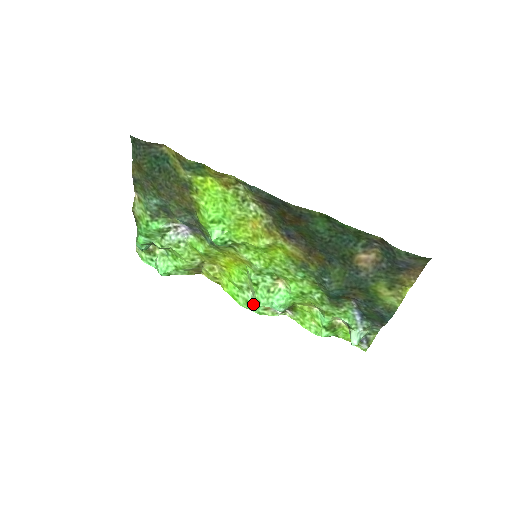
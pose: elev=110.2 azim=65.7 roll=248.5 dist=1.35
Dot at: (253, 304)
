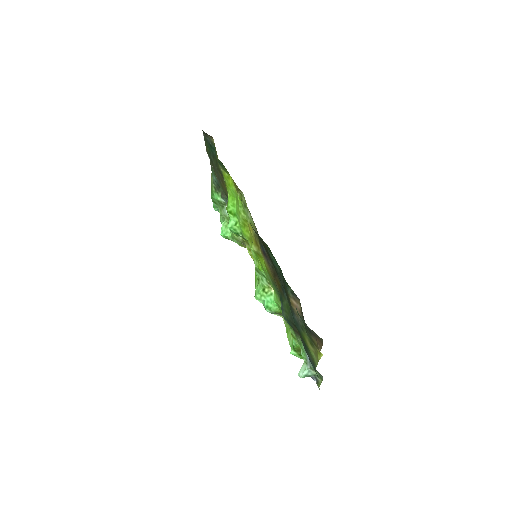
Dot at: occluded
